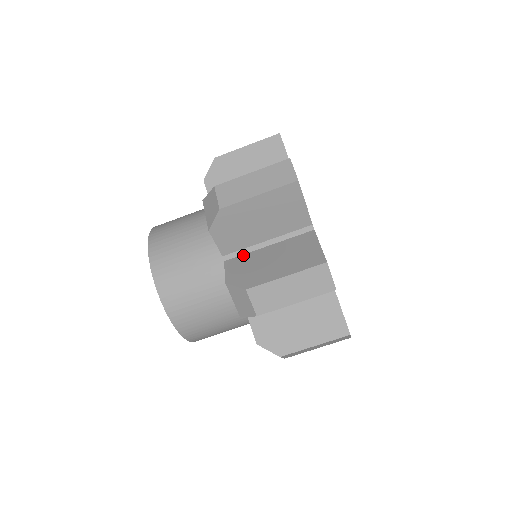
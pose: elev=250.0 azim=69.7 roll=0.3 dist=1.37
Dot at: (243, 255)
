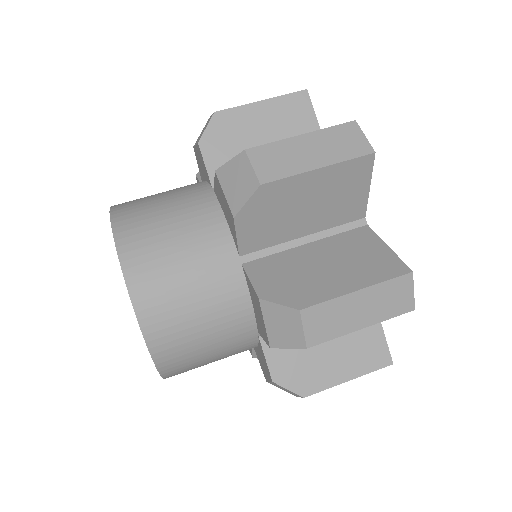
Dot at: (270, 256)
